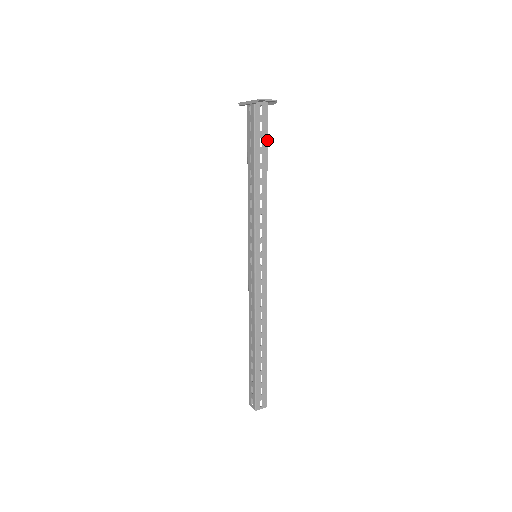
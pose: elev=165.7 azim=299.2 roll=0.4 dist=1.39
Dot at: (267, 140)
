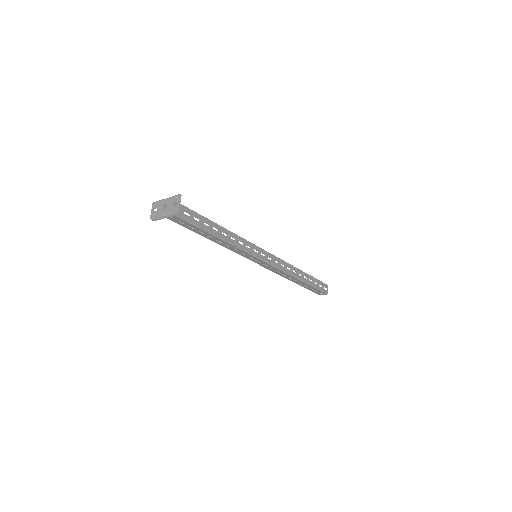
Dot at: (196, 213)
